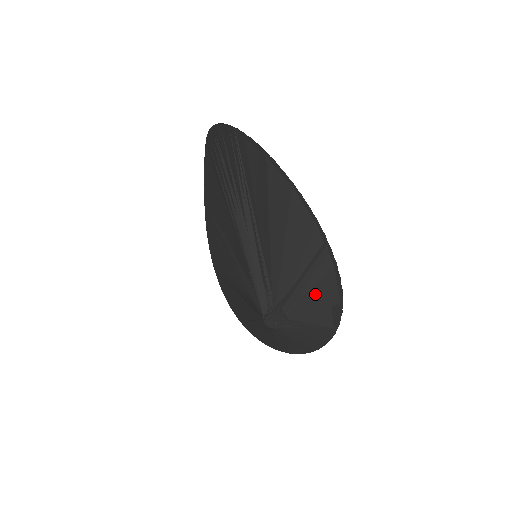
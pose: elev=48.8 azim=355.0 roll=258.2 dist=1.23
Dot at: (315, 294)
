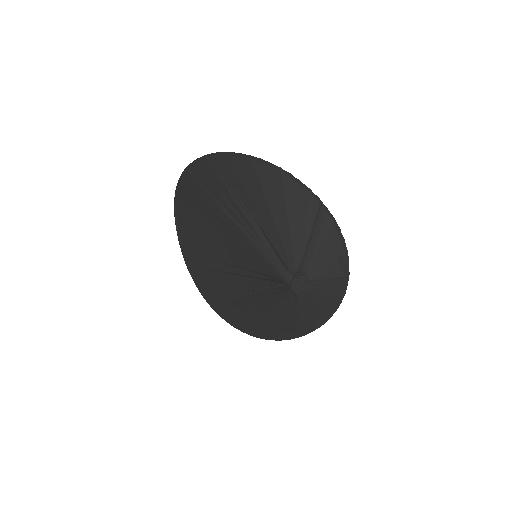
Dot at: (324, 250)
